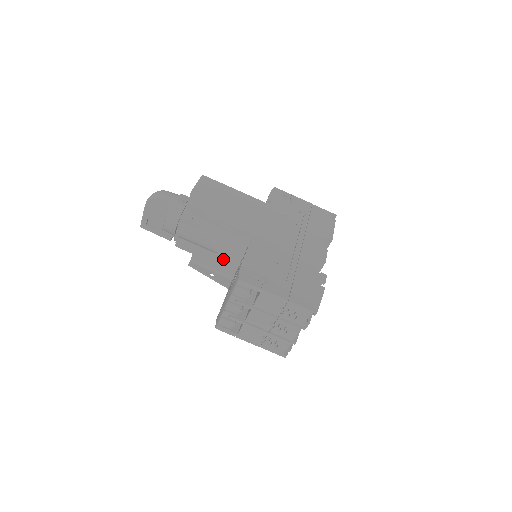
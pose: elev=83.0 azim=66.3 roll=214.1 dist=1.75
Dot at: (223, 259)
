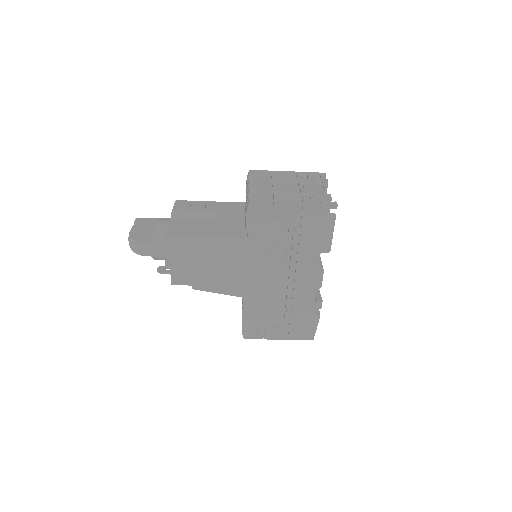
Dot at: occluded
